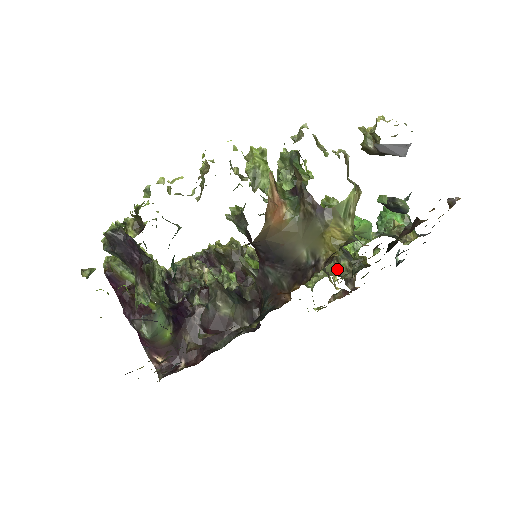
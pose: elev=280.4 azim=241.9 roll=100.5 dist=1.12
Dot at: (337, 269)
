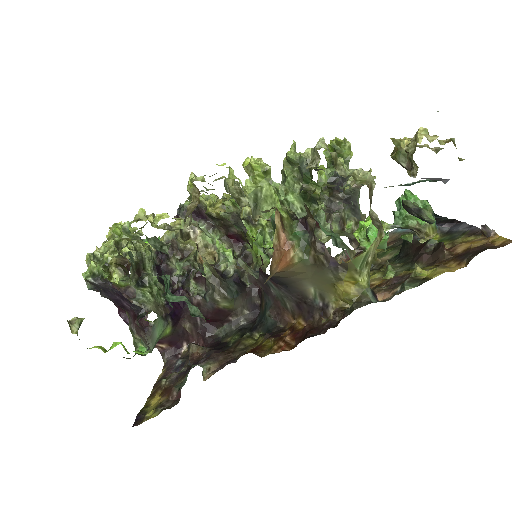
Dot at: (342, 232)
